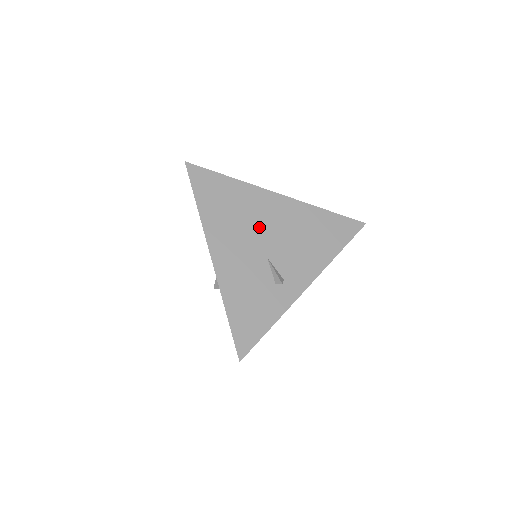
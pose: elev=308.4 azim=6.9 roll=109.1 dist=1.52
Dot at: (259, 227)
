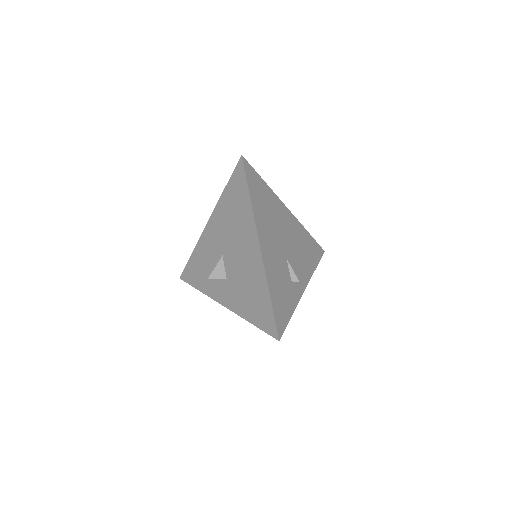
Dot at: (281, 231)
